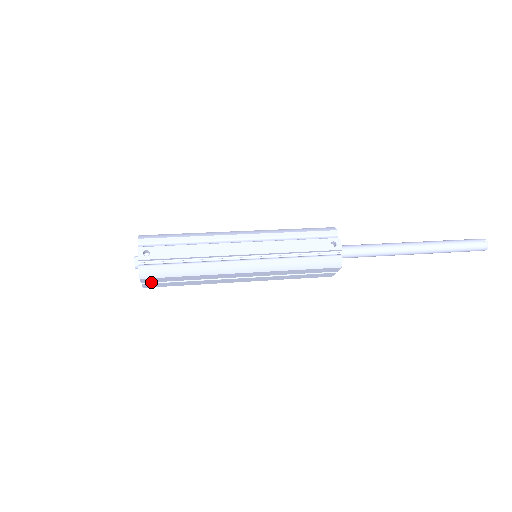
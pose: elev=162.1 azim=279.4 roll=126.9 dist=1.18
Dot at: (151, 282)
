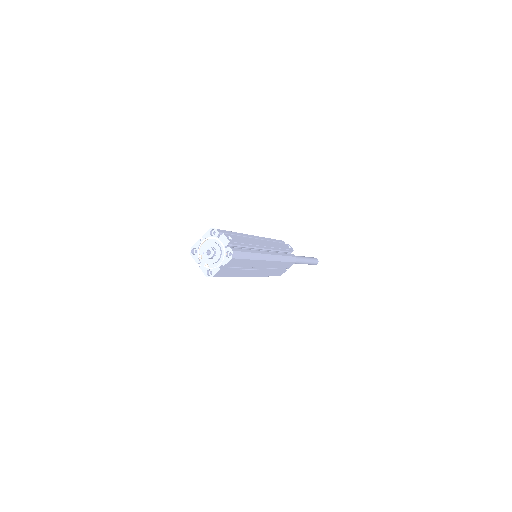
Dot at: (224, 268)
